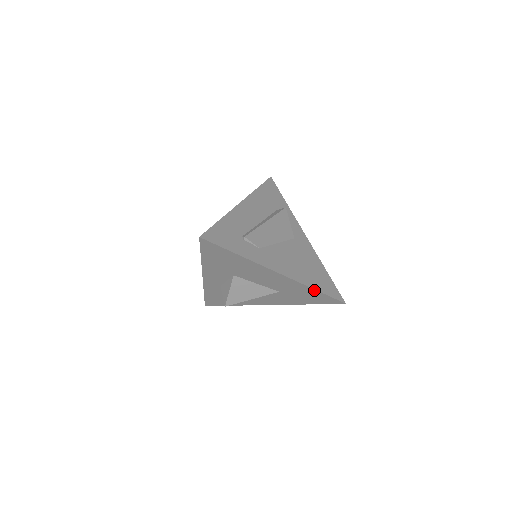
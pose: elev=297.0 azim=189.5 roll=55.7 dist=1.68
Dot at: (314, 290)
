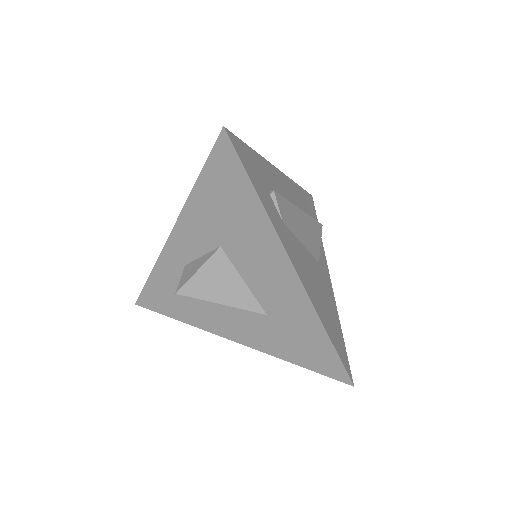
Dot at: (324, 333)
